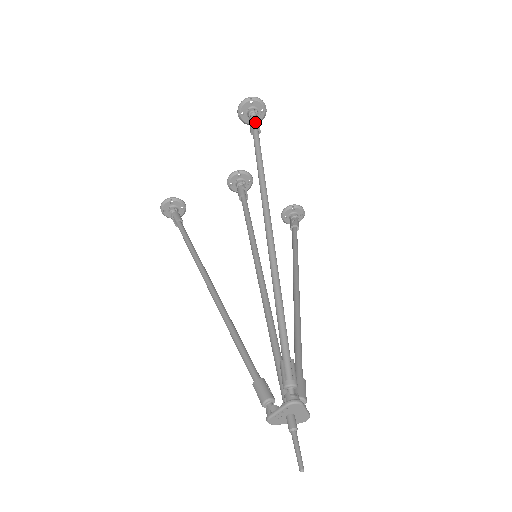
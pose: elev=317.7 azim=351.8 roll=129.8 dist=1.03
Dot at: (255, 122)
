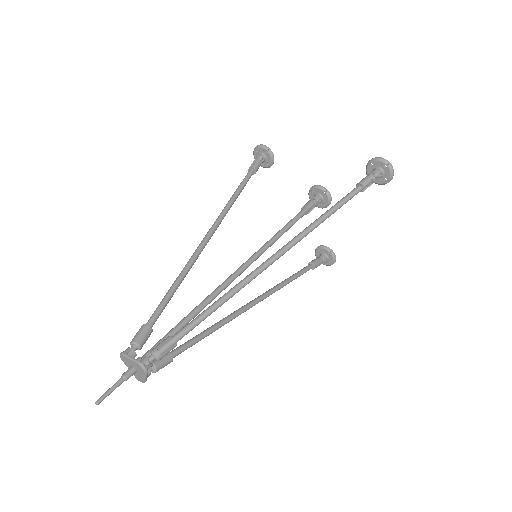
Dot at: (369, 181)
